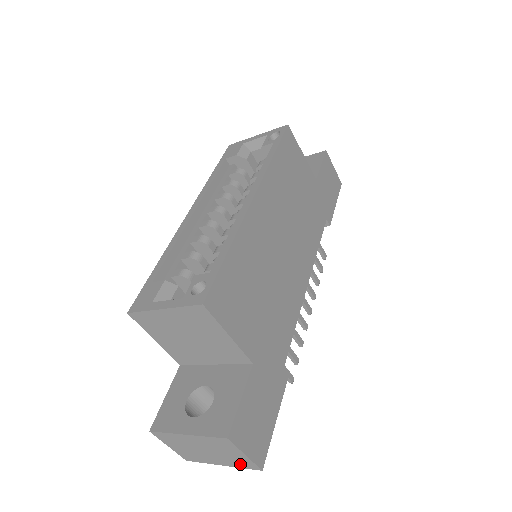
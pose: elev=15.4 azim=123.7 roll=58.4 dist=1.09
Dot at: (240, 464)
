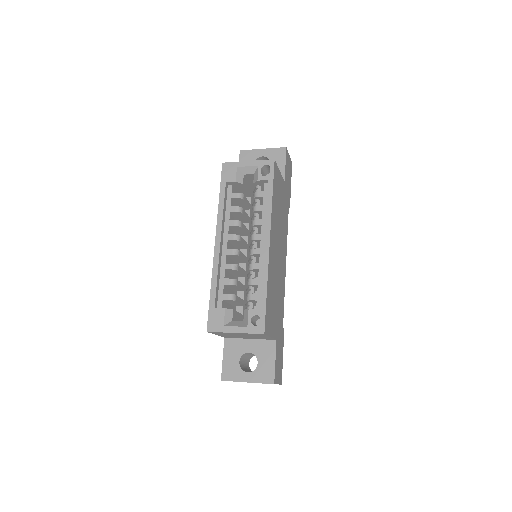
Dot at: occluded
